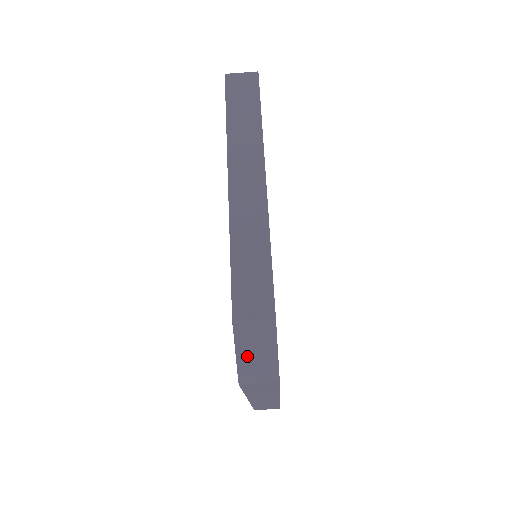
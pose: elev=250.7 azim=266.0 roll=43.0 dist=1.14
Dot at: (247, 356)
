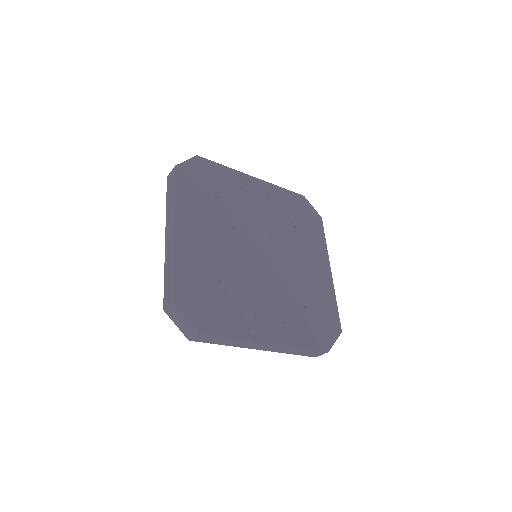
Dot at: occluded
